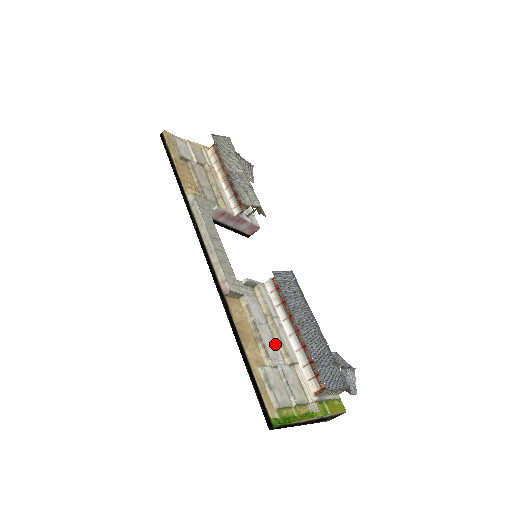
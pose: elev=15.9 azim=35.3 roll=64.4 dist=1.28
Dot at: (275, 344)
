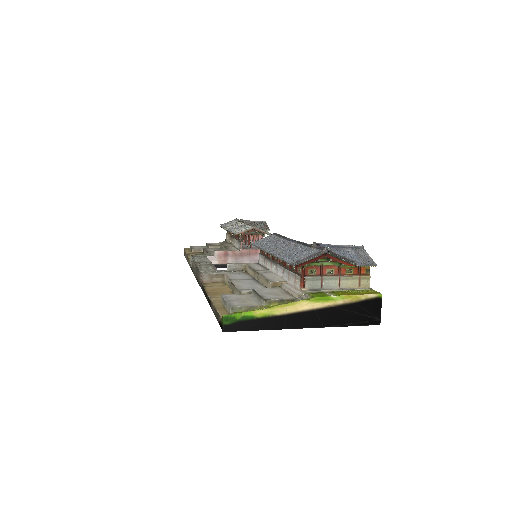
Dot at: (258, 285)
